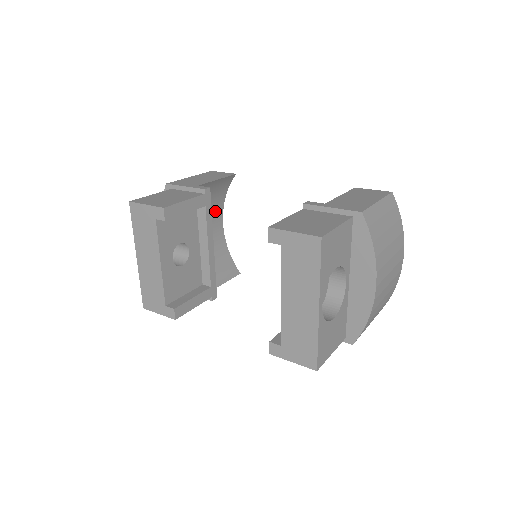
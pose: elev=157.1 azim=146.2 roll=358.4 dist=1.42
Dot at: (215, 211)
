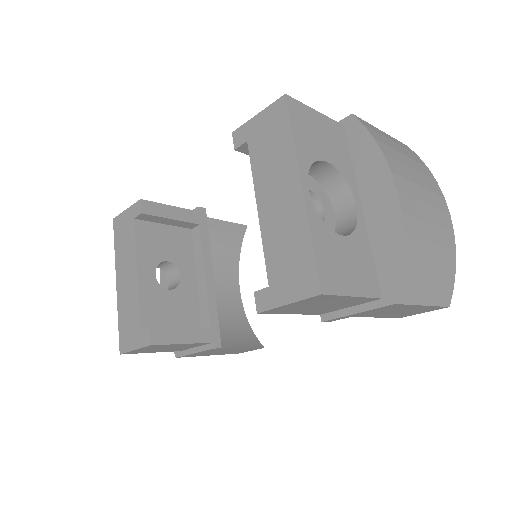
Dot at: (227, 270)
